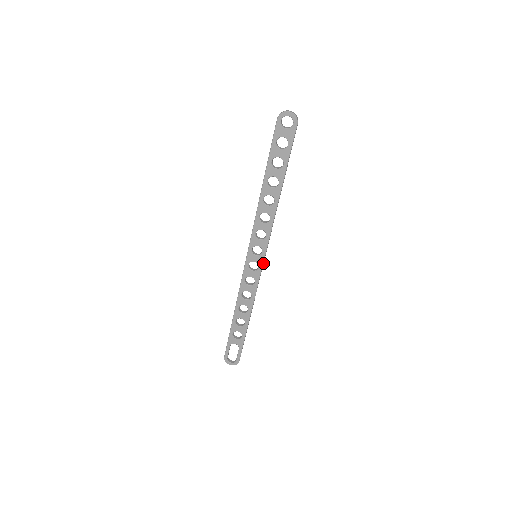
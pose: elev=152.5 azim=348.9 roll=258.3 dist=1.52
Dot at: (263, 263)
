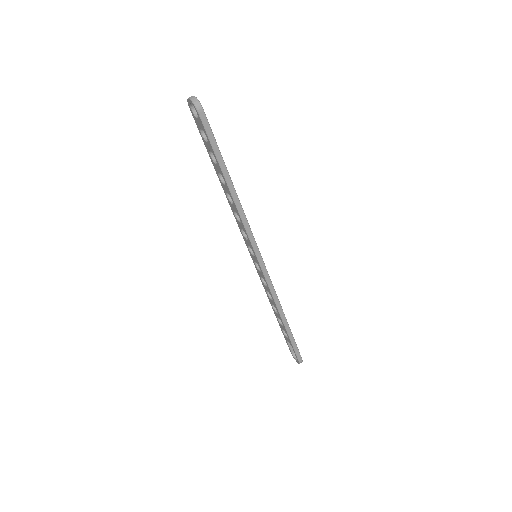
Dot at: (262, 265)
